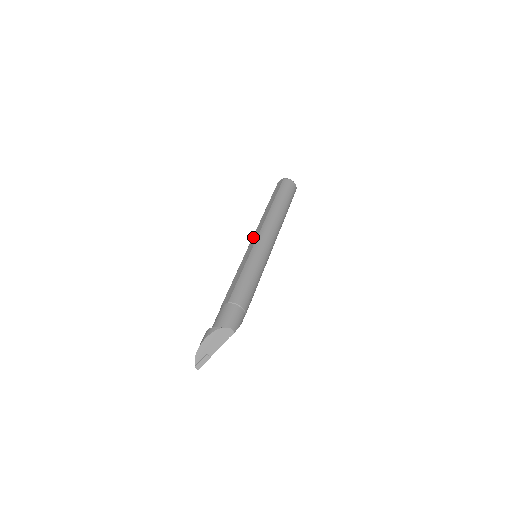
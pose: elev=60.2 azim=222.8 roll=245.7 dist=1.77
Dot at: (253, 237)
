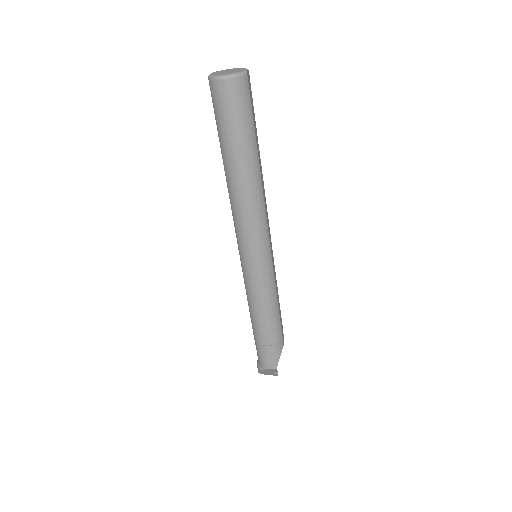
Dot at: occluded
